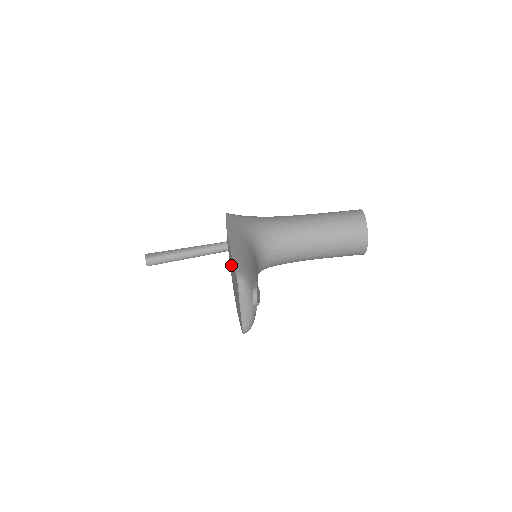
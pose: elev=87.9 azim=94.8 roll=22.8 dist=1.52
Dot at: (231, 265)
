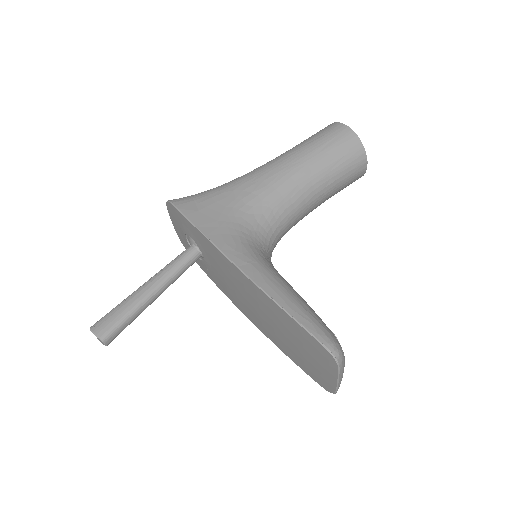
Dot at: (271, 313)
